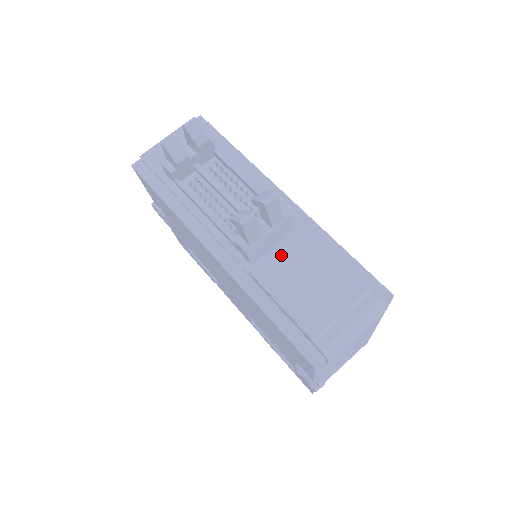
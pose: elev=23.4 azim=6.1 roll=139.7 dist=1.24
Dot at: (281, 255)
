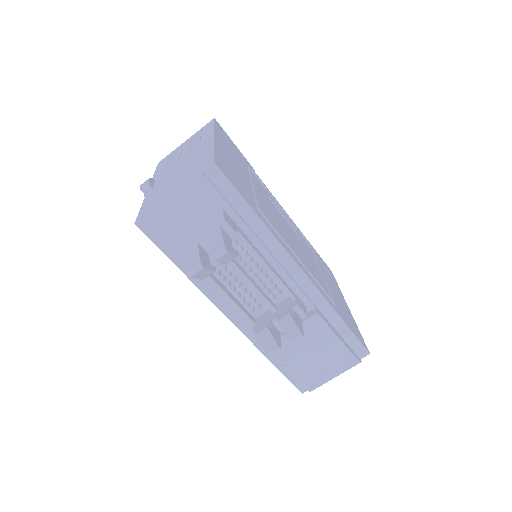
Dot at: occluded
